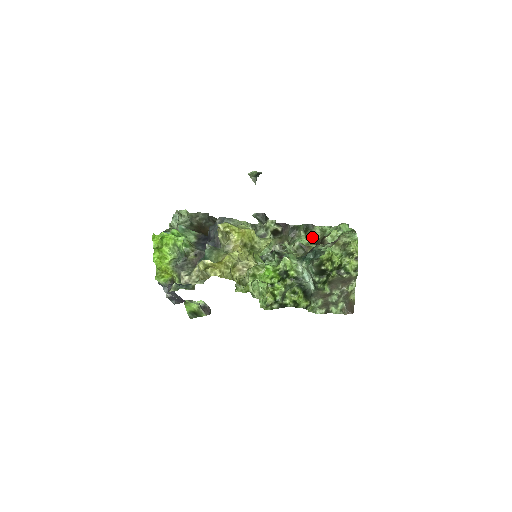
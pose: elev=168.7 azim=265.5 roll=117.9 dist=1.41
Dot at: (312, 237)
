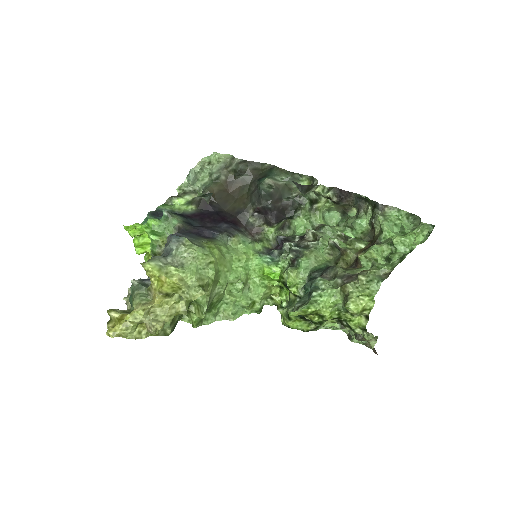
Dot at: (372, 226)
